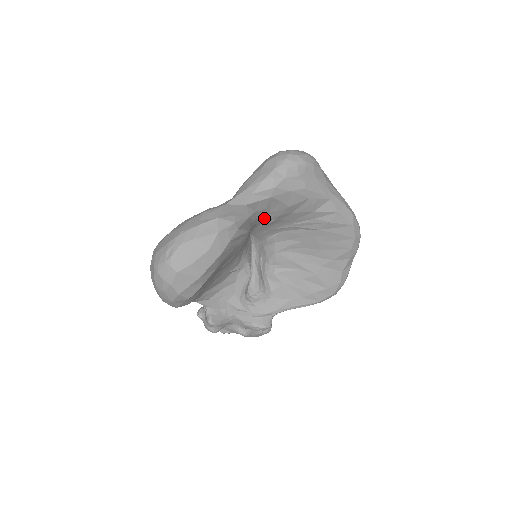
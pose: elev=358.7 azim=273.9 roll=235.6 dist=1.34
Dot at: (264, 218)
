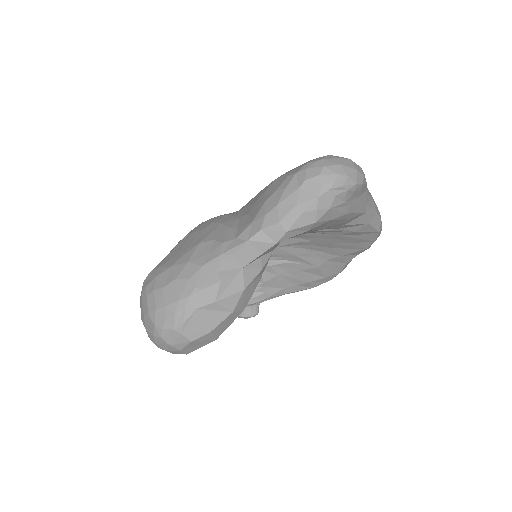
Dot at: occluded
